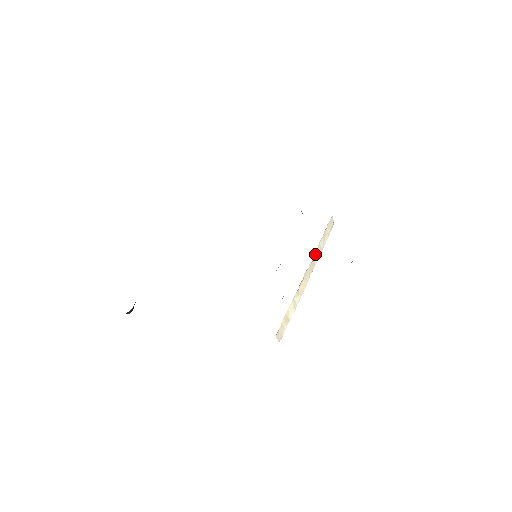
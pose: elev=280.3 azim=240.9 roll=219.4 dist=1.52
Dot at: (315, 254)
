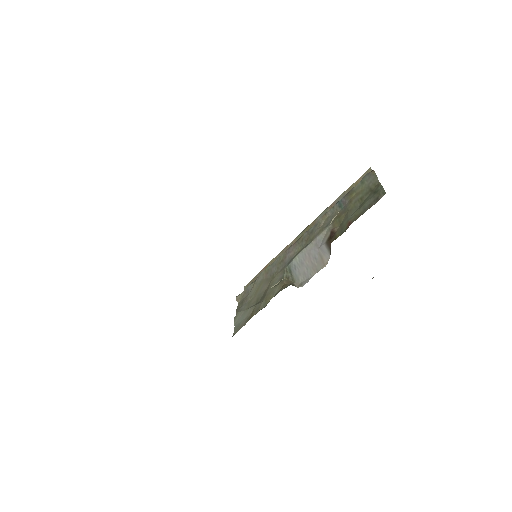
Dot at: occluded
